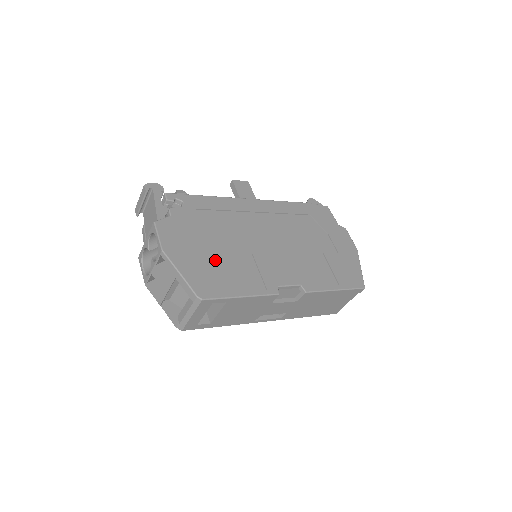
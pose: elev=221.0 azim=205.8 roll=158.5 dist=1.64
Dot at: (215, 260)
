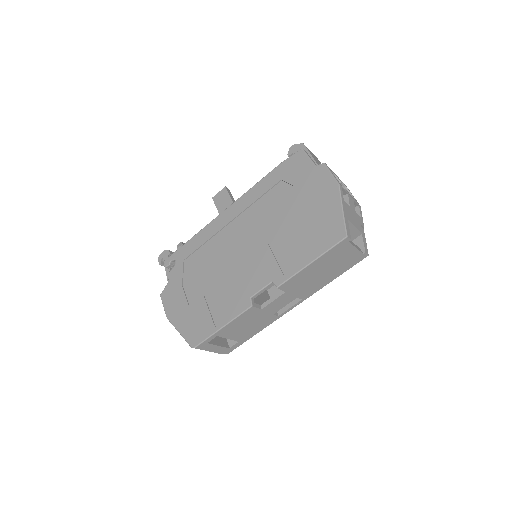
Dot at: (200, 303)
